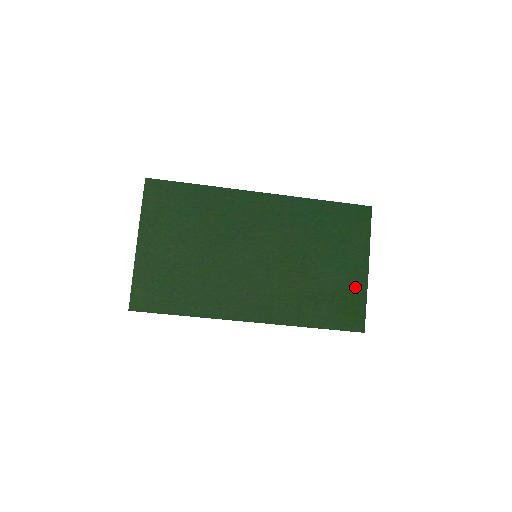
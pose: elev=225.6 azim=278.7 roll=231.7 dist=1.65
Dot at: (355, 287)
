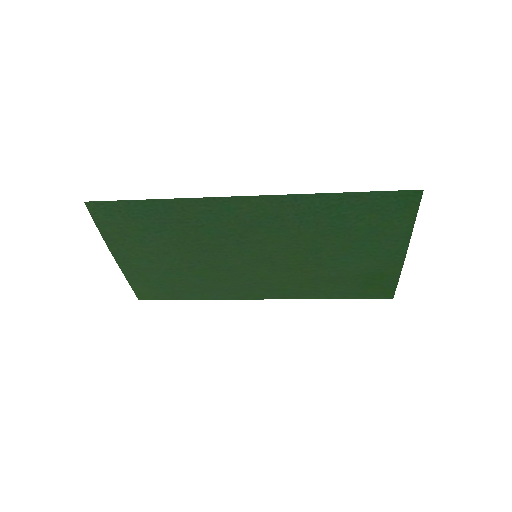
Dot at: (385, 270)
